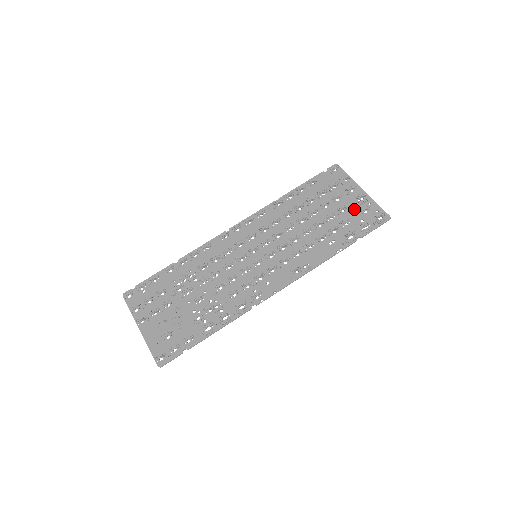
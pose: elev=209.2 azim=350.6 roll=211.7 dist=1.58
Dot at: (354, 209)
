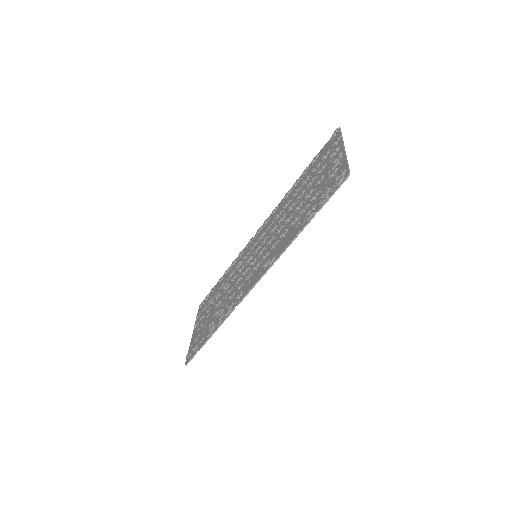
Dot at: (327, 177)
